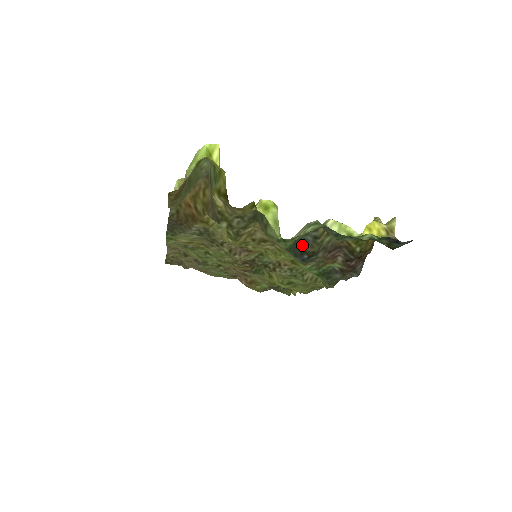
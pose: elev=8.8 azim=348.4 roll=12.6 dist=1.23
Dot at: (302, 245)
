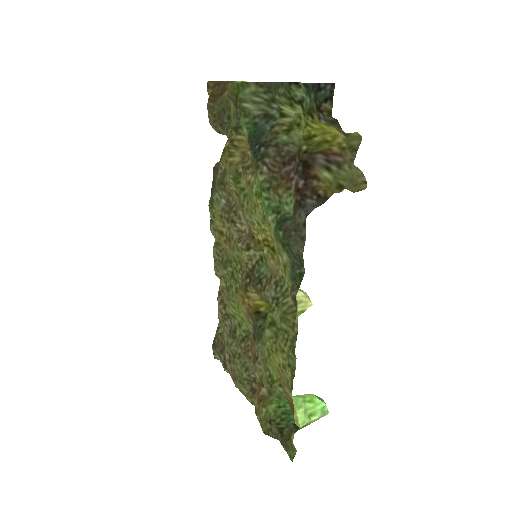
Dot at: (261, 136)
